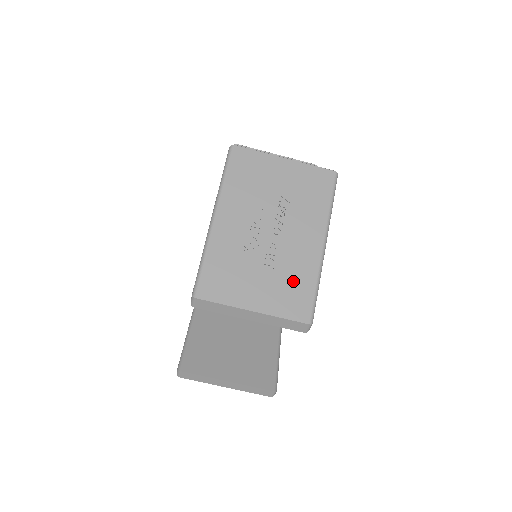
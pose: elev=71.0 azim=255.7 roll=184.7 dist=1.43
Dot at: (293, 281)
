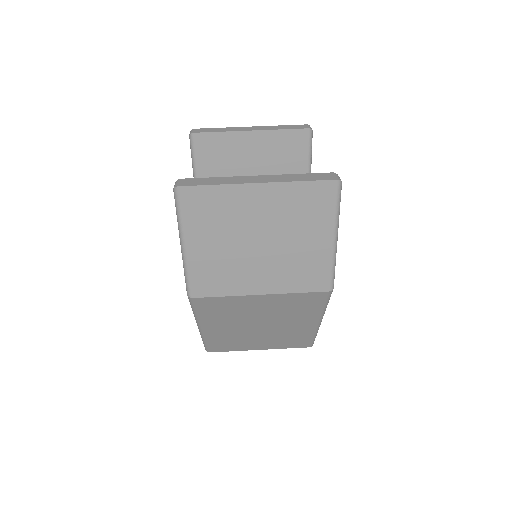
Dot at: occluded
